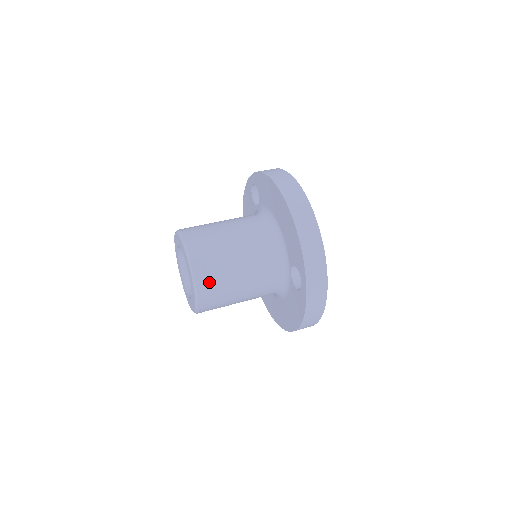
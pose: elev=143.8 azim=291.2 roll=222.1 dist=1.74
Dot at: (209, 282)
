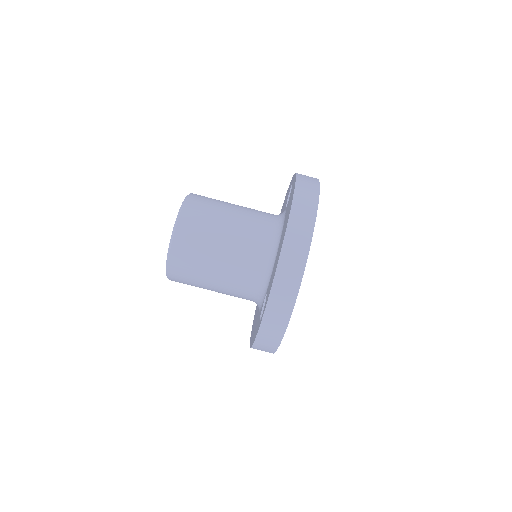
Dot at: (182, 264)
